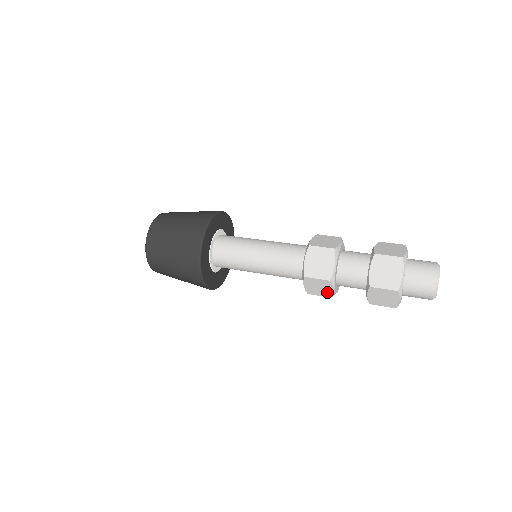
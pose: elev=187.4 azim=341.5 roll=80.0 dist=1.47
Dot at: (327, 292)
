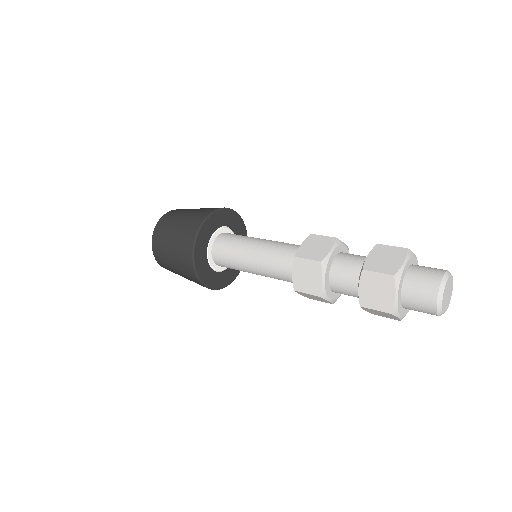
Dot at: (315, 285)
